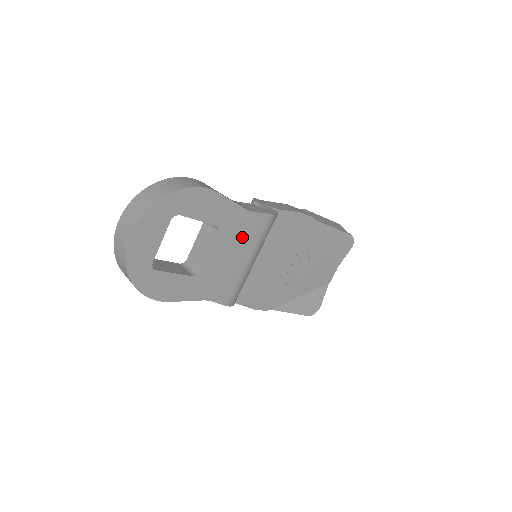
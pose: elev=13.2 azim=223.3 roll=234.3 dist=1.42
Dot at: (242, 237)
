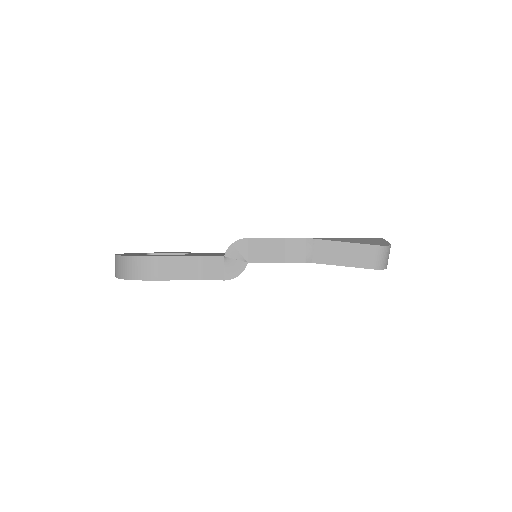
Dot at: occluded
